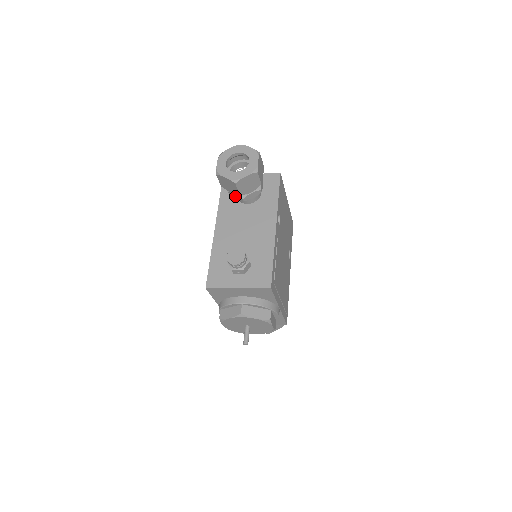
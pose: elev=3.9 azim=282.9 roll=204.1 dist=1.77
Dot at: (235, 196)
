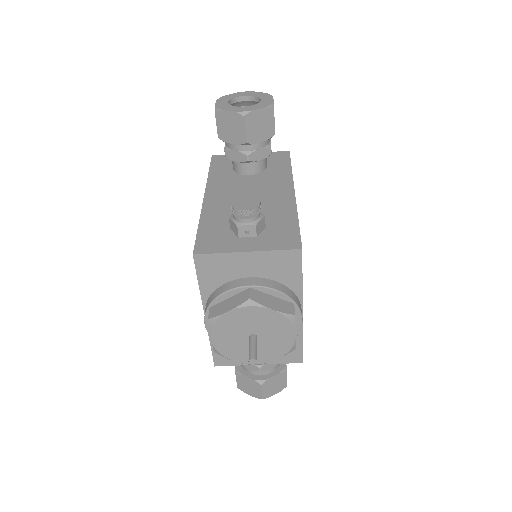
Dot at: (235, 156)
